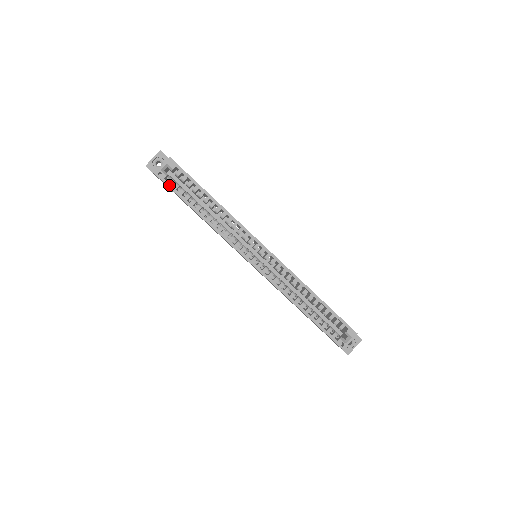
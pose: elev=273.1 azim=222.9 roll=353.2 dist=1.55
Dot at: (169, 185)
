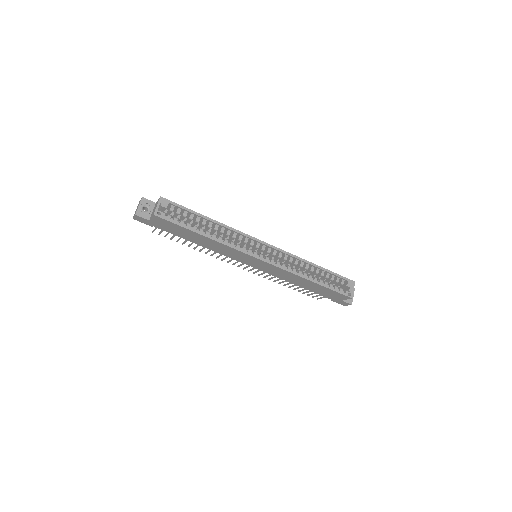
Dot at: (170, 220)
